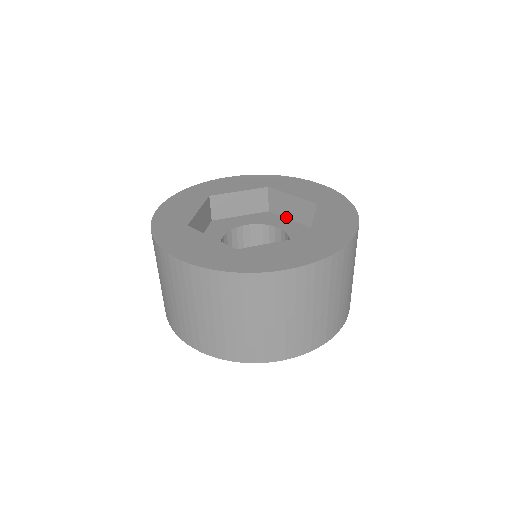
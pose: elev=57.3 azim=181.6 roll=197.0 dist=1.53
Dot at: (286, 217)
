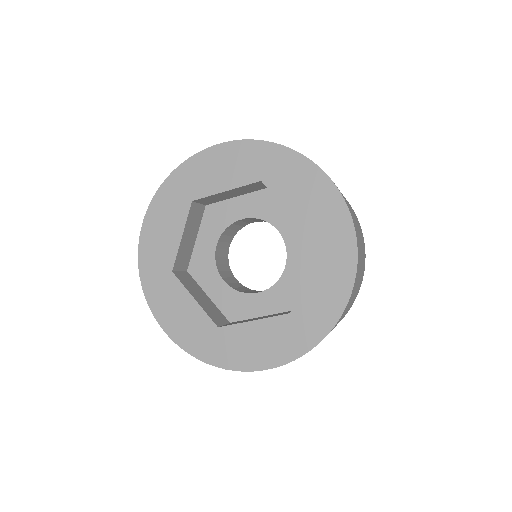
Dot at: (230, 198)
